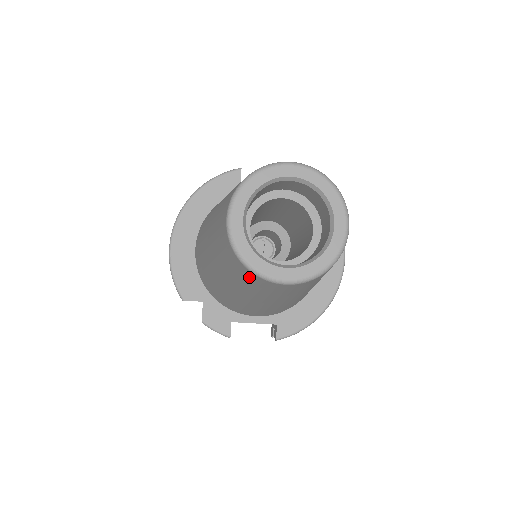
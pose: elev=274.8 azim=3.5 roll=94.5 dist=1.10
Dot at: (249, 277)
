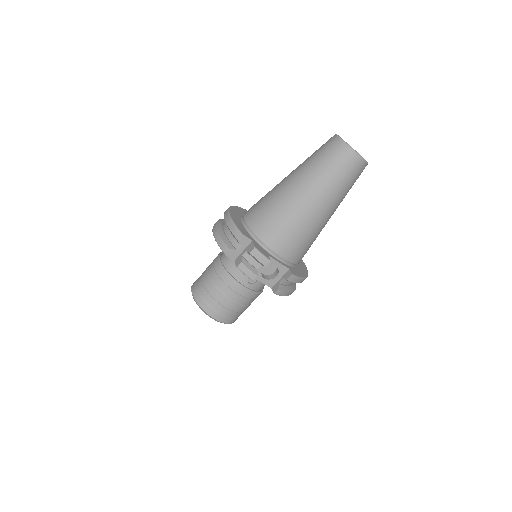
Dot at: (344, 156)
